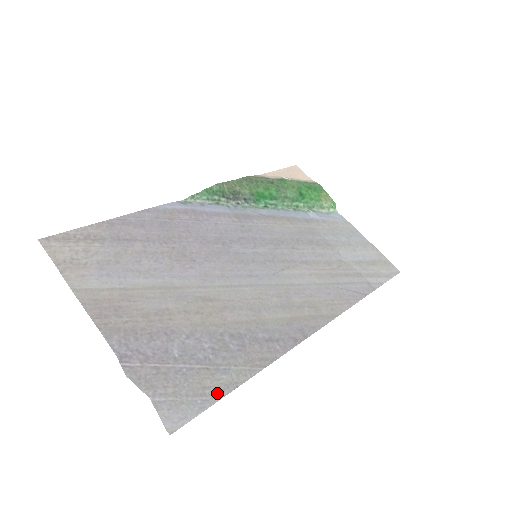
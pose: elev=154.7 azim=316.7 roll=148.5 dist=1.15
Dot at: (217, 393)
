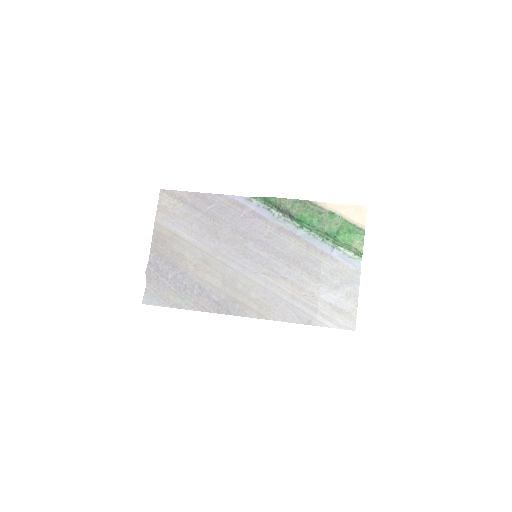
Dot at: (170, 304)
